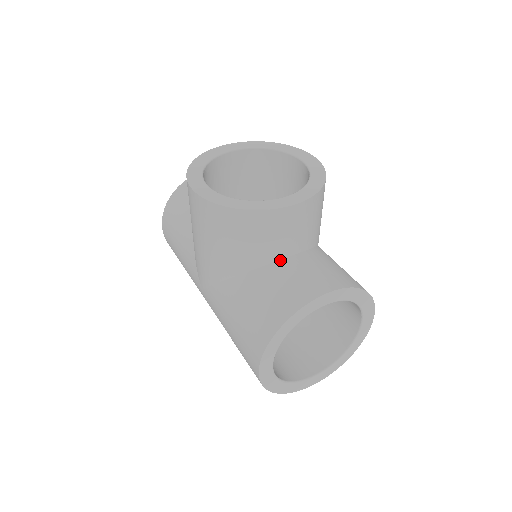
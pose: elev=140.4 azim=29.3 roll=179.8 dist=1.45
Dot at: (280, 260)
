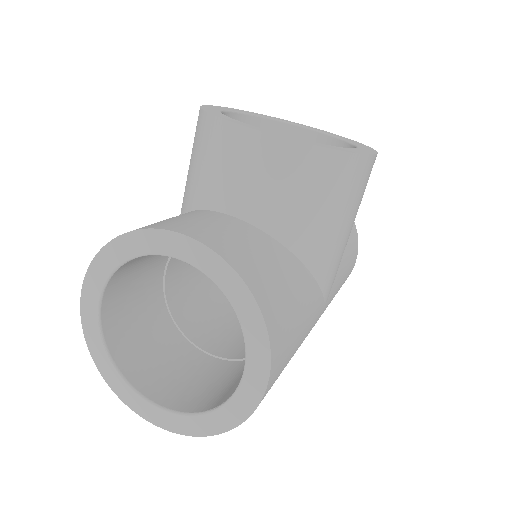
Dot at: (218, 212)
